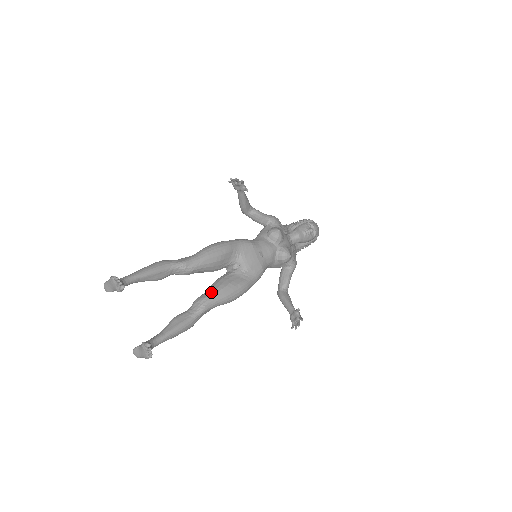
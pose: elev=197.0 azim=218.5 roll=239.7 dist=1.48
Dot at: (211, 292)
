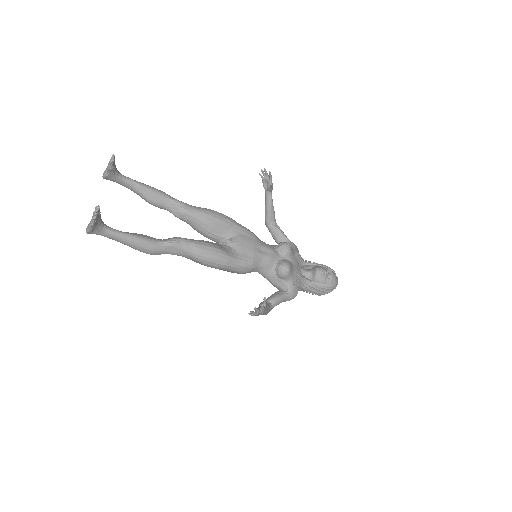
Dot at: occluded
